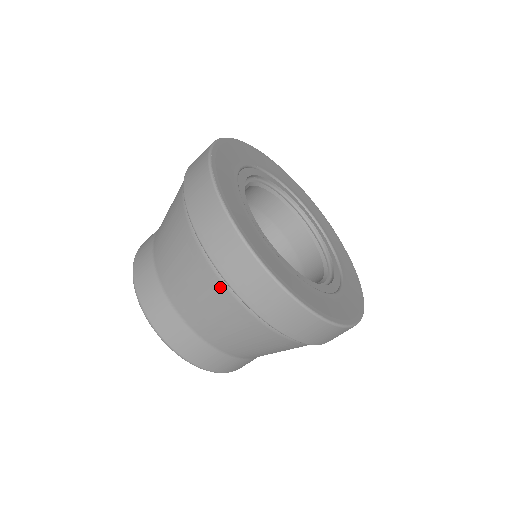
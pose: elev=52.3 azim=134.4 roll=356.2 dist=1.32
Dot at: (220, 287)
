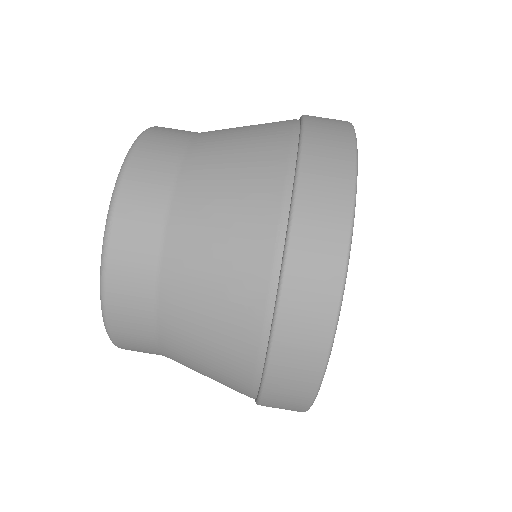
Dot at: (258, 308)
